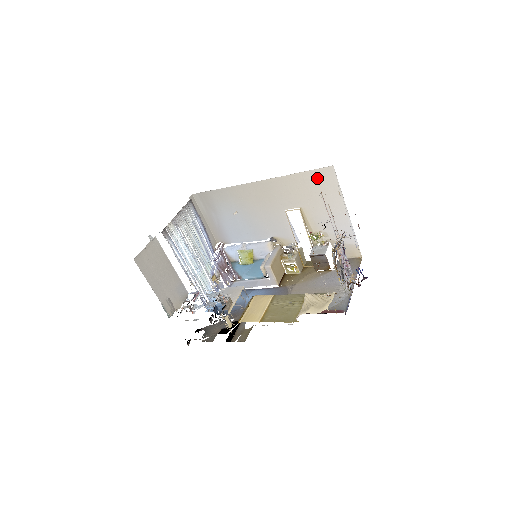
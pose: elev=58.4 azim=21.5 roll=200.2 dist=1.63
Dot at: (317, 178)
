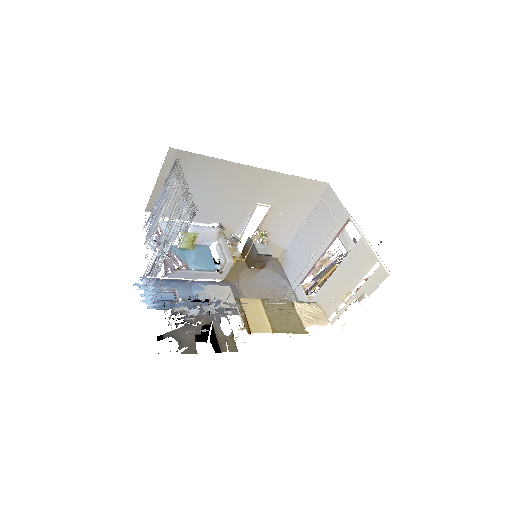
Dot at: (308, 187)
